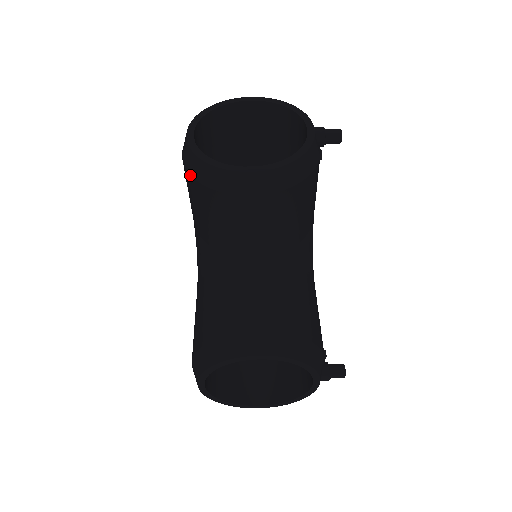
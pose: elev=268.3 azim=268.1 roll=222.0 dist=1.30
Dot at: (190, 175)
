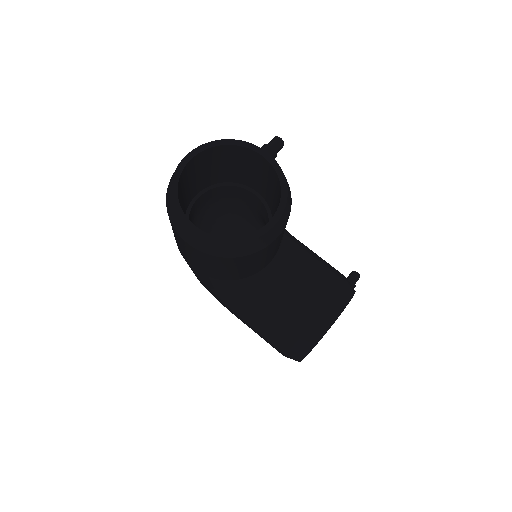
Dot at: (220, 257)
